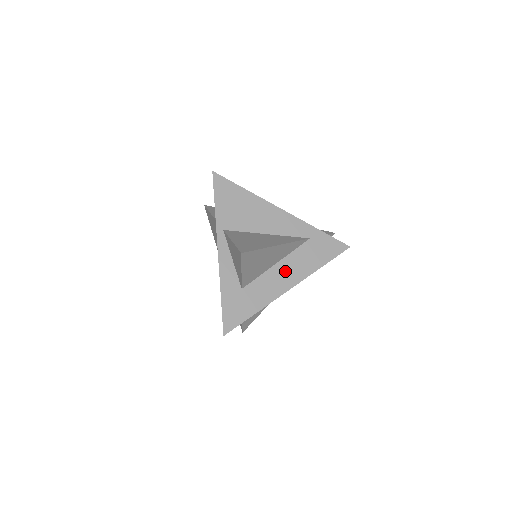
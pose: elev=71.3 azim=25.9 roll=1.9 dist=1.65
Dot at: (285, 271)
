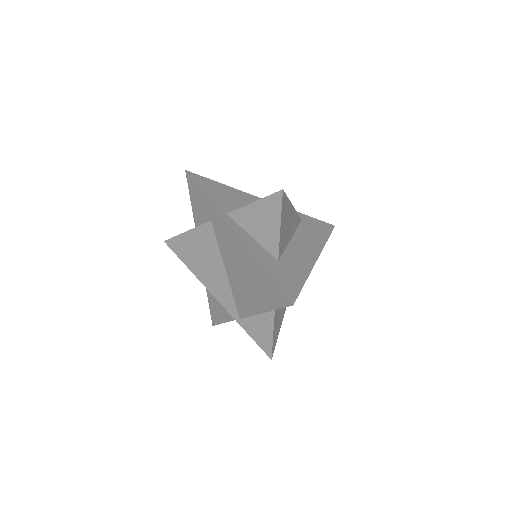
Dot at: (302, 245)
